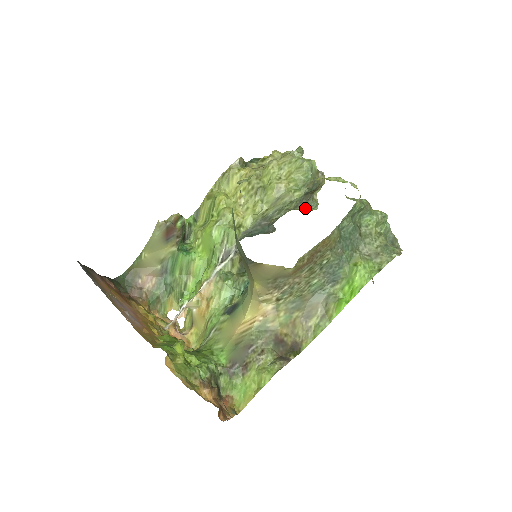
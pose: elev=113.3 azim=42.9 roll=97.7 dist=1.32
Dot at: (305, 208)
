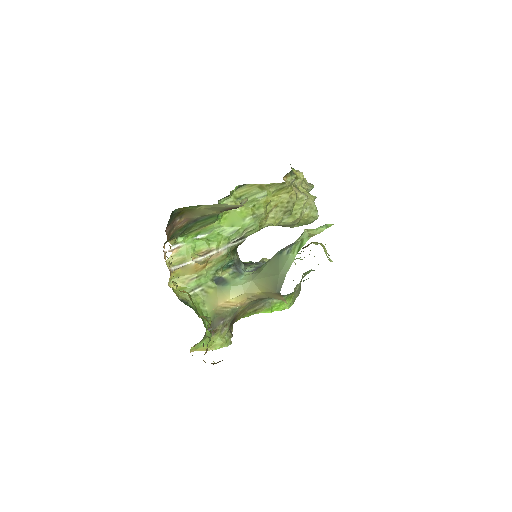
Dot at: occluded
